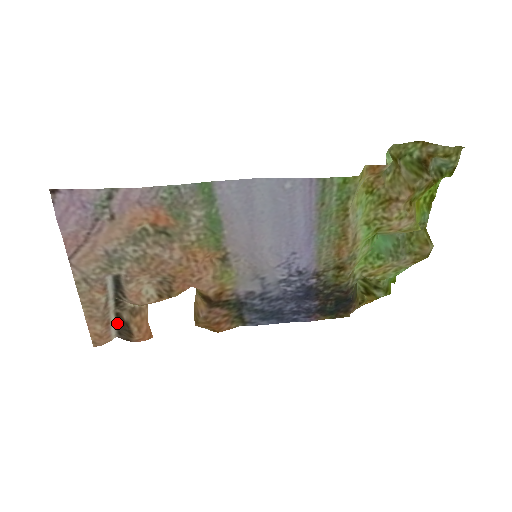
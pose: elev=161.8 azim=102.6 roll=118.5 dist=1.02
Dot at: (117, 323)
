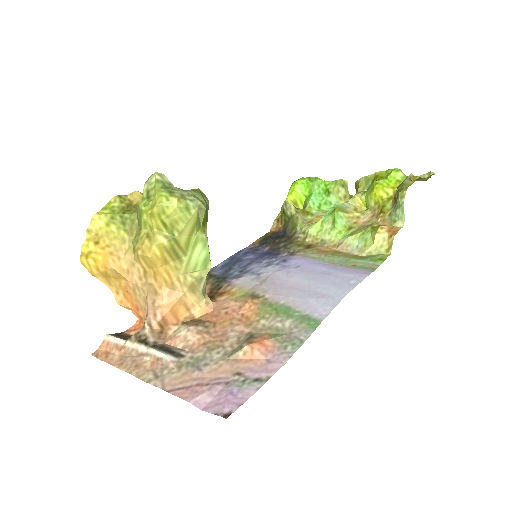
Dot at: (125, 340)
